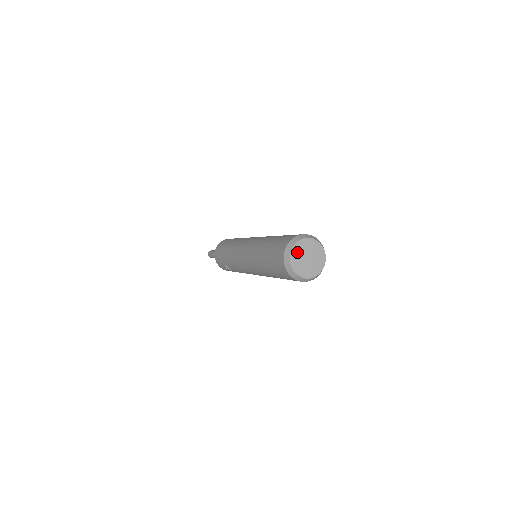
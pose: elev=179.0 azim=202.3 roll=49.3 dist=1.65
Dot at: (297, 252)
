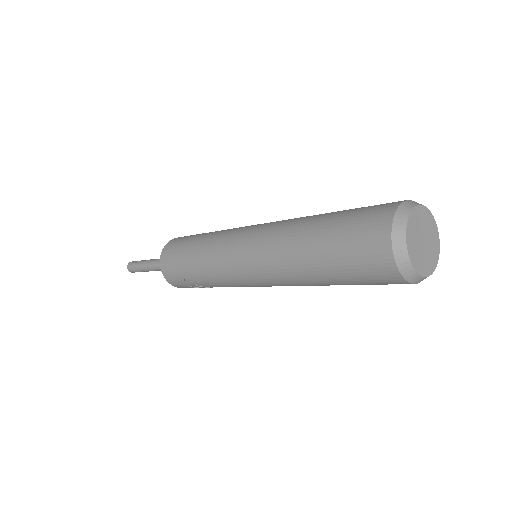
Dot at: (412, 240)
